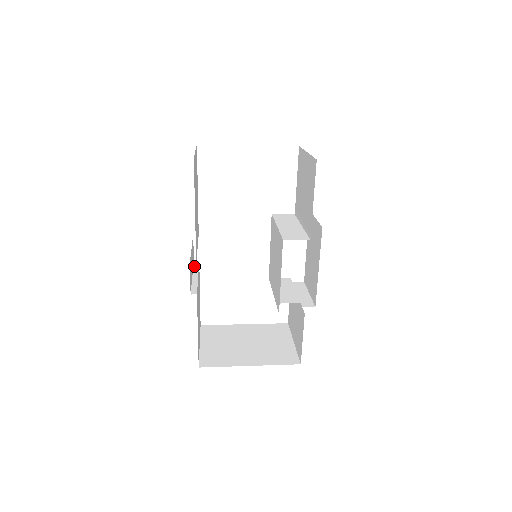
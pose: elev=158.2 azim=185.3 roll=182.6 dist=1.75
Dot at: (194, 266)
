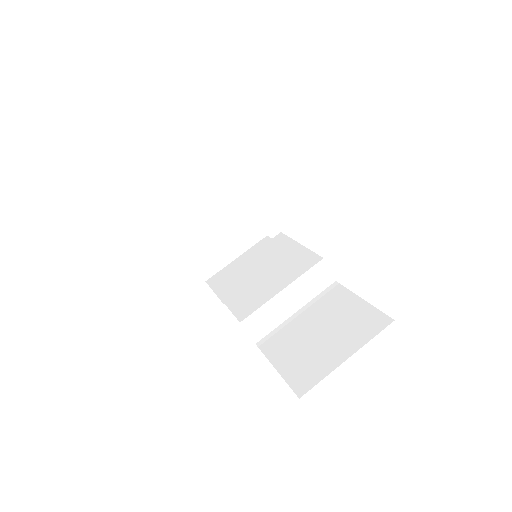
Dot at: (232, 170)
